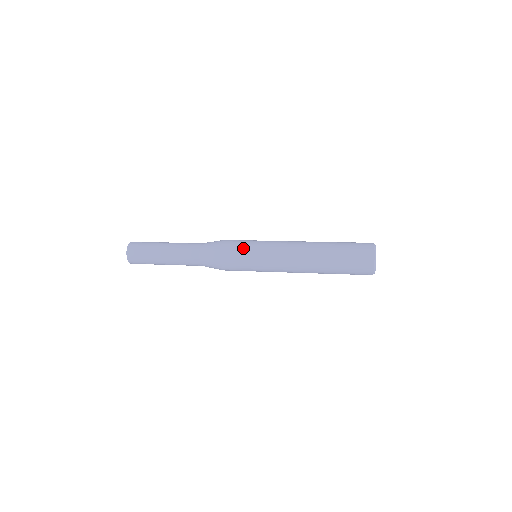
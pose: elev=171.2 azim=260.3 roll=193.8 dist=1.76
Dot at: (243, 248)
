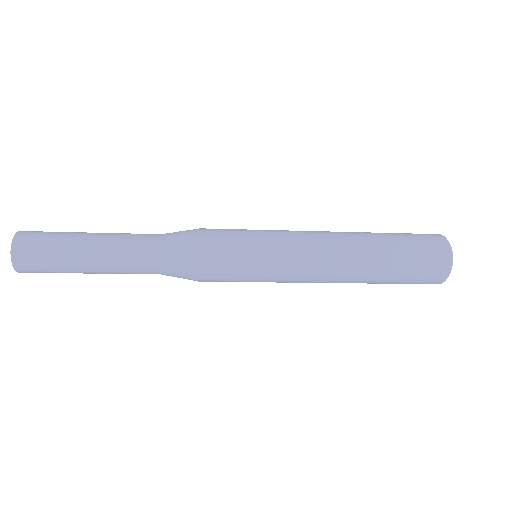
Dot at: (239, 232)
